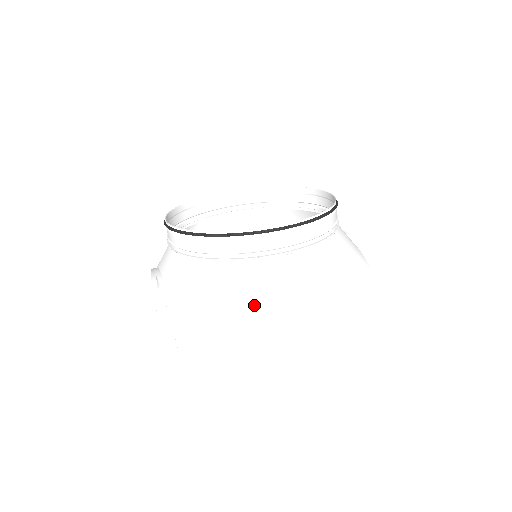
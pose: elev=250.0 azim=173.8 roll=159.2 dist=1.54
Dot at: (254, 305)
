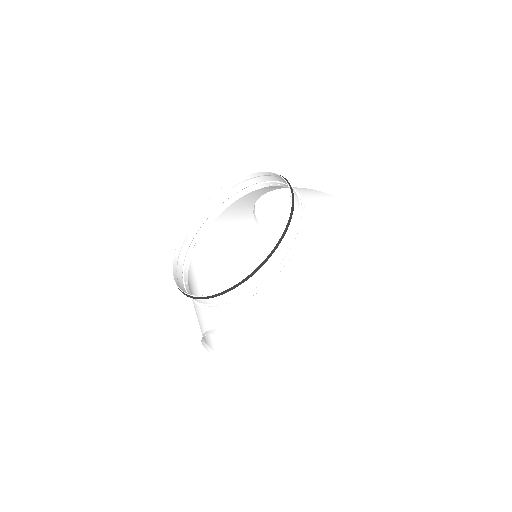
Dot at: (312, 283)
